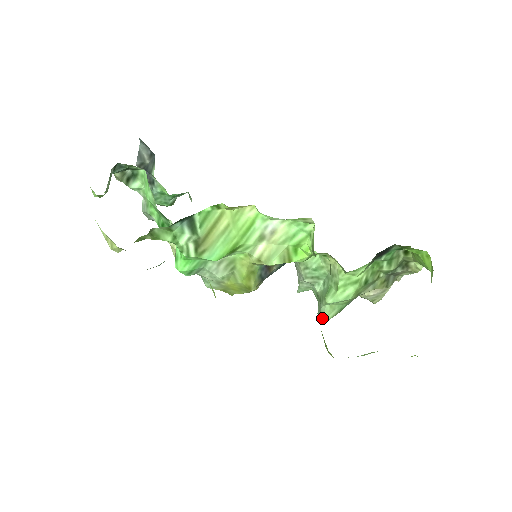
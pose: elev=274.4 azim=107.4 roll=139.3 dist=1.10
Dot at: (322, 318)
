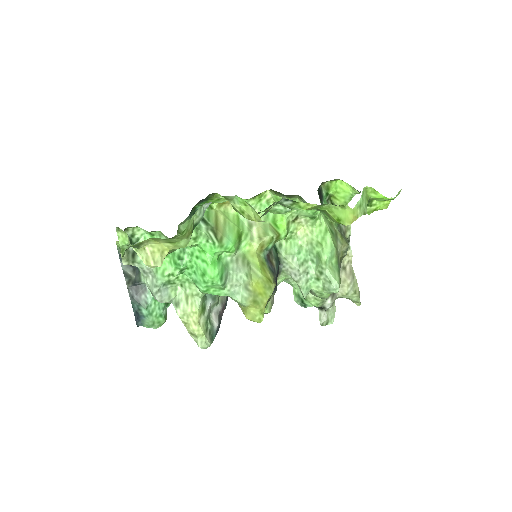
Dot at: (334, 284)
